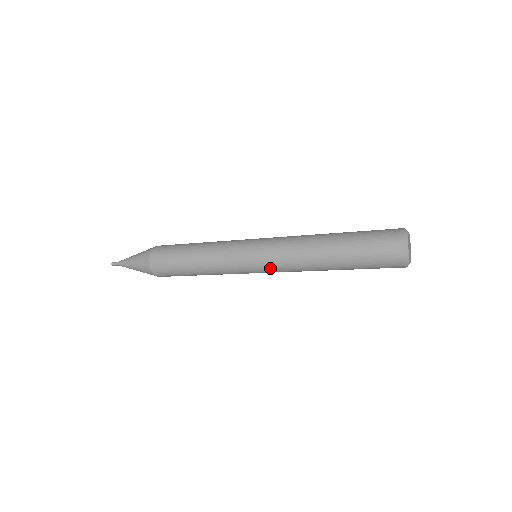
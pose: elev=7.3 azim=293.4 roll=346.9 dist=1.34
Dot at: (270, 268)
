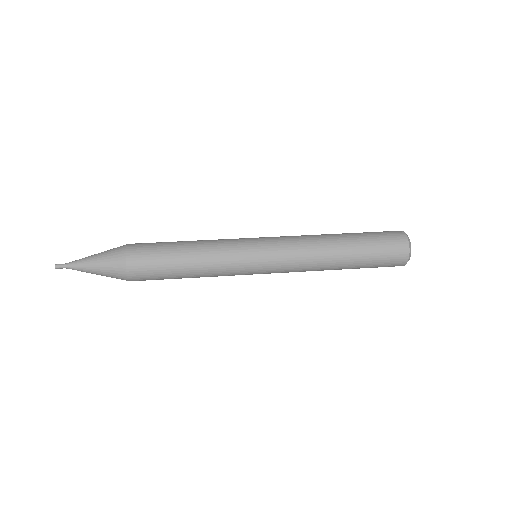
Dot at: occluded
